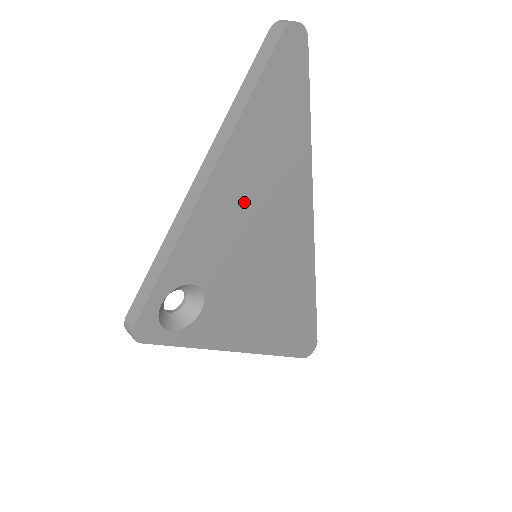
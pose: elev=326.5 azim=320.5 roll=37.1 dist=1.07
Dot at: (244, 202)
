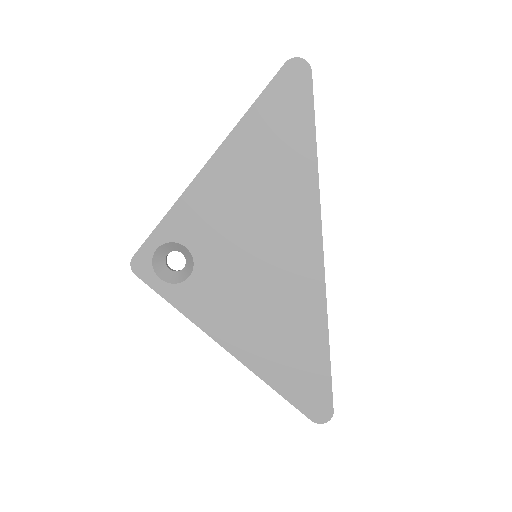
Dot at: (240, 193)
